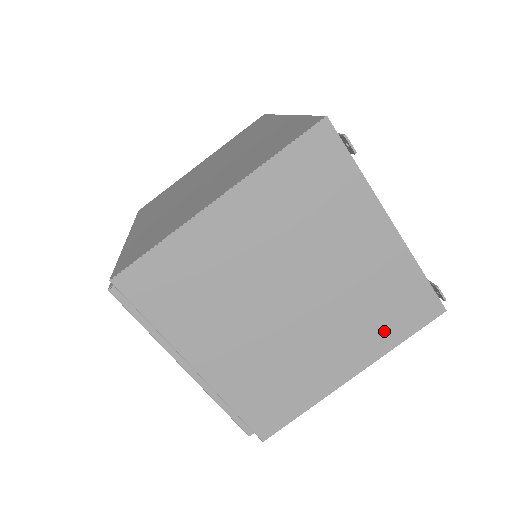
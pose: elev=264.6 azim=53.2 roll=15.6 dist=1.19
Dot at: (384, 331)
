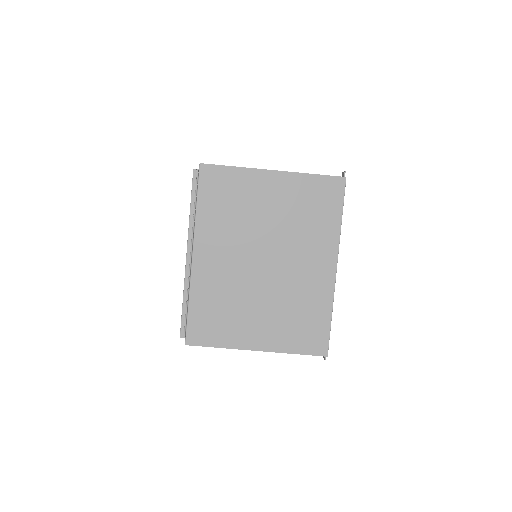
Dot at: occluded
